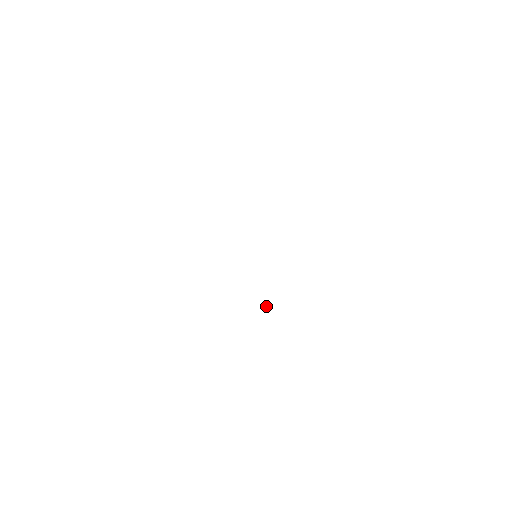
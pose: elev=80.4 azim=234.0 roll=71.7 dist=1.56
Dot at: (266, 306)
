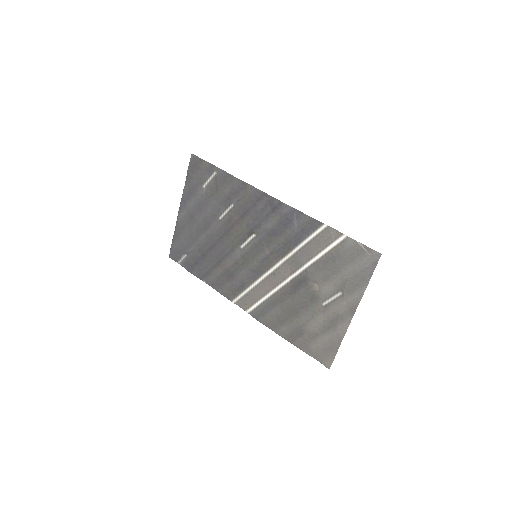
Dot at: (294, 209)
